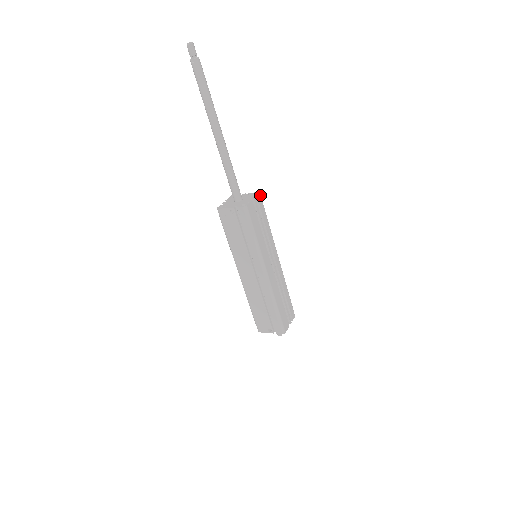
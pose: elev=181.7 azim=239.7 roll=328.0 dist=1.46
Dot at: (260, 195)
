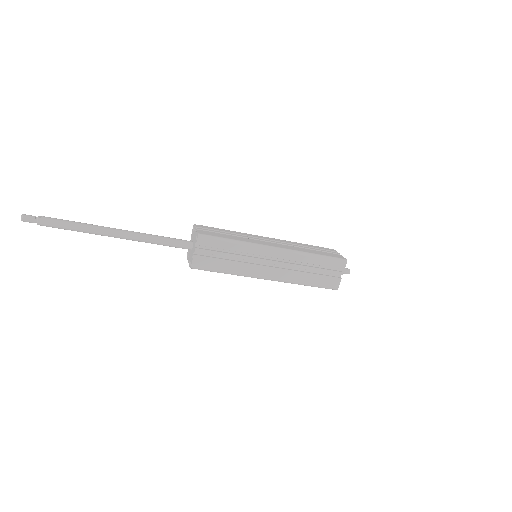
Dot at: (200, 237)
